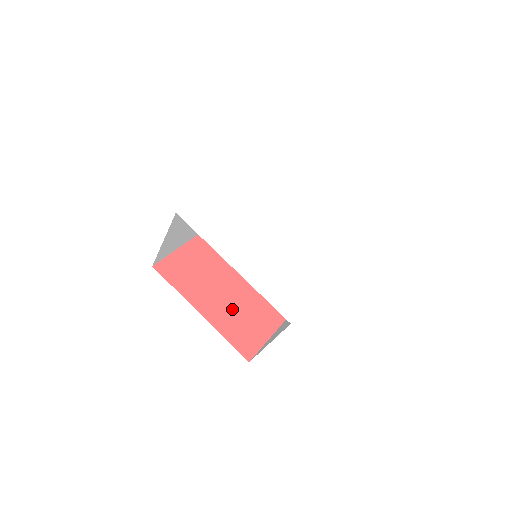
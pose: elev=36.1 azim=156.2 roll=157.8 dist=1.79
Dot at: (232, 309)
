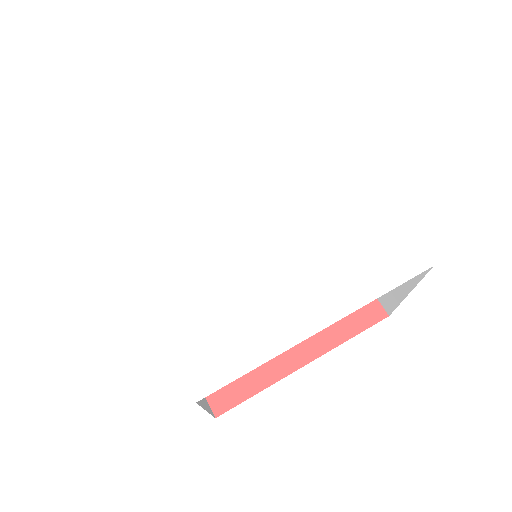
Dot at: occluded
